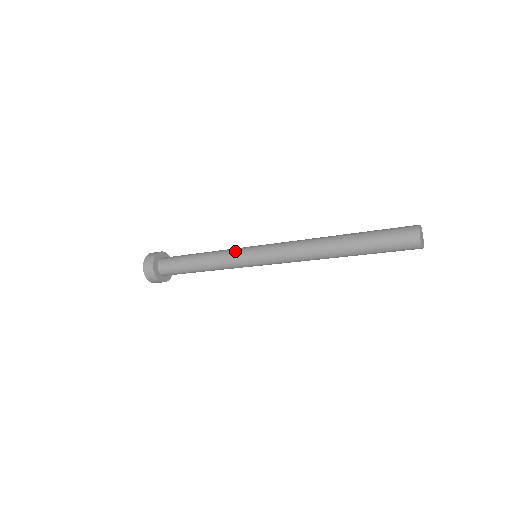
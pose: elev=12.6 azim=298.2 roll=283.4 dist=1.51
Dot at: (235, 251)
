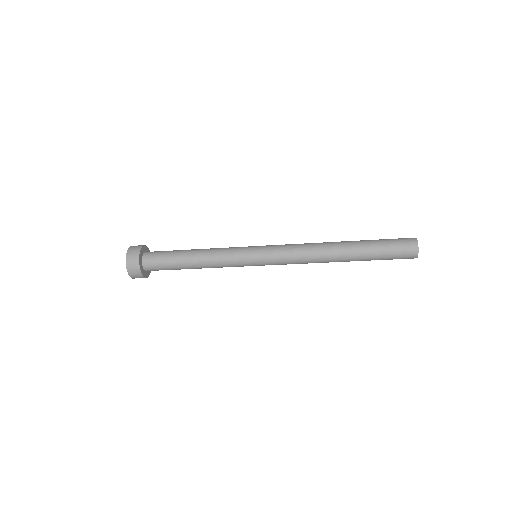
Dot at: occluded
